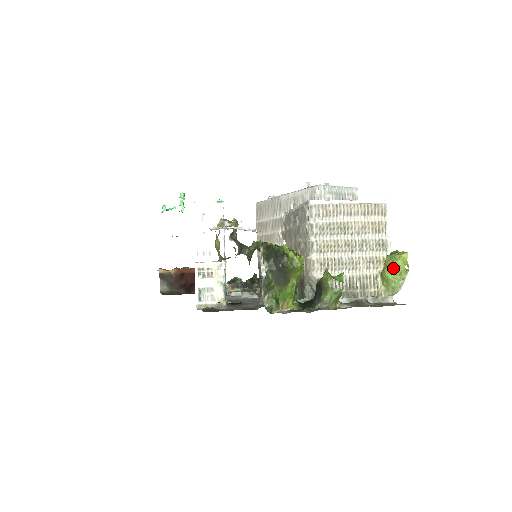
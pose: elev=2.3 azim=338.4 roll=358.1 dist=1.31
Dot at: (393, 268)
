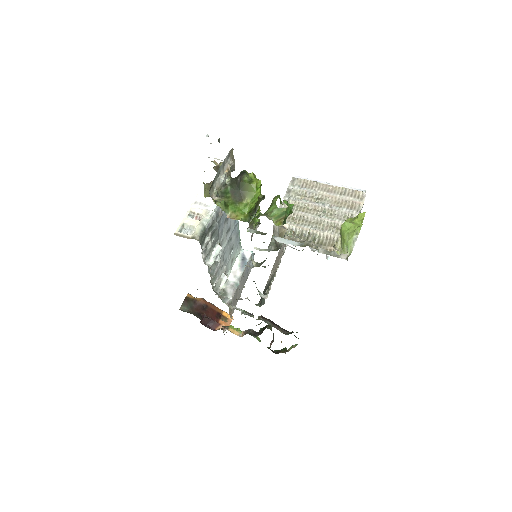
Dot at: (349, 223)
